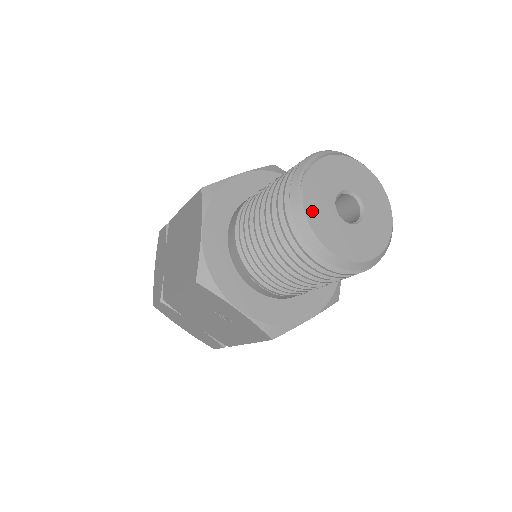
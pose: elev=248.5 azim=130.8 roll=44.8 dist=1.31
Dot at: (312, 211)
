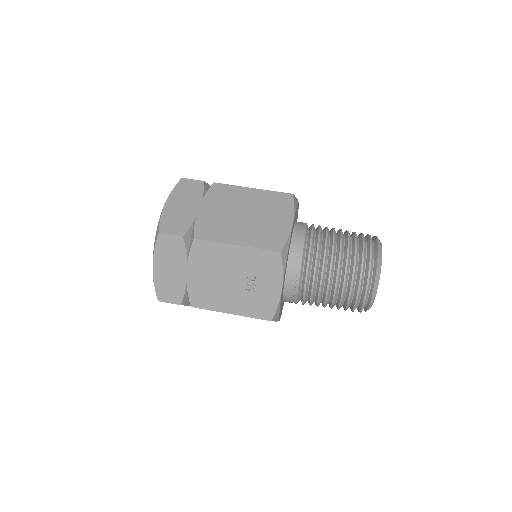
Dot at: occluded
